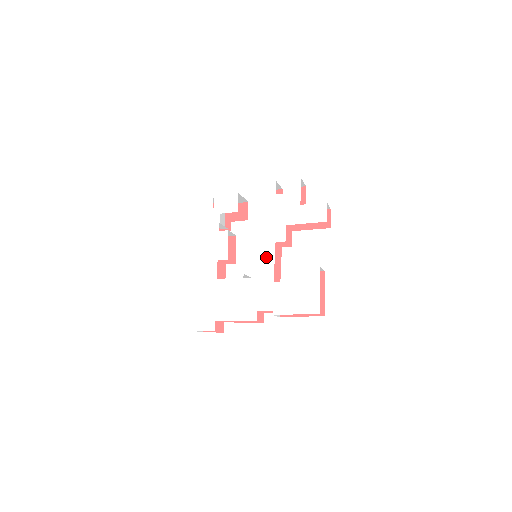
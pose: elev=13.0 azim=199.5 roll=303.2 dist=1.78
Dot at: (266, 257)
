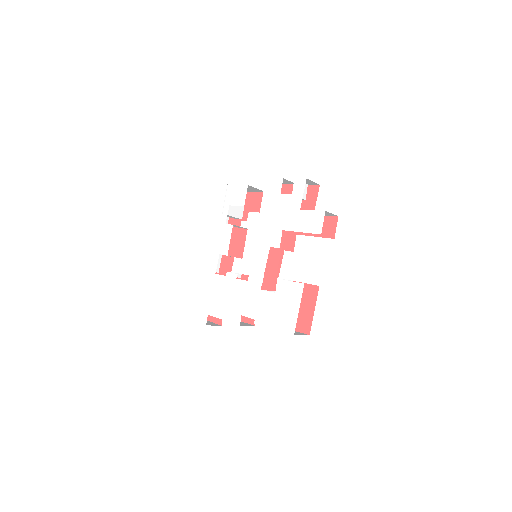
Dot at: (259, 261)
